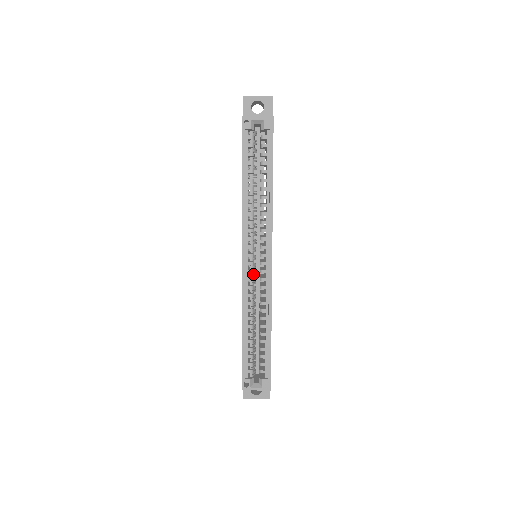
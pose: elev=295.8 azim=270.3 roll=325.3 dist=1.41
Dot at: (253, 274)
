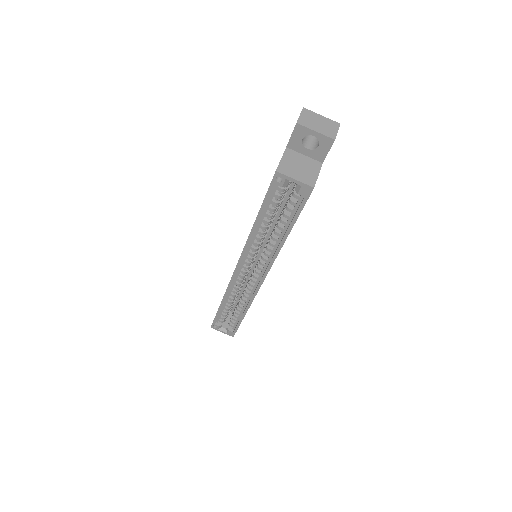
Dot at: occluded
